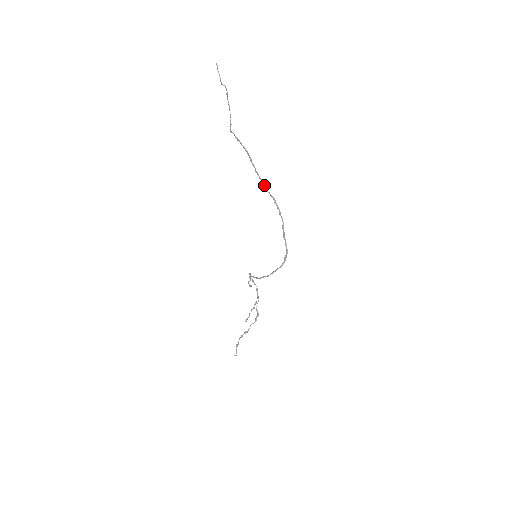
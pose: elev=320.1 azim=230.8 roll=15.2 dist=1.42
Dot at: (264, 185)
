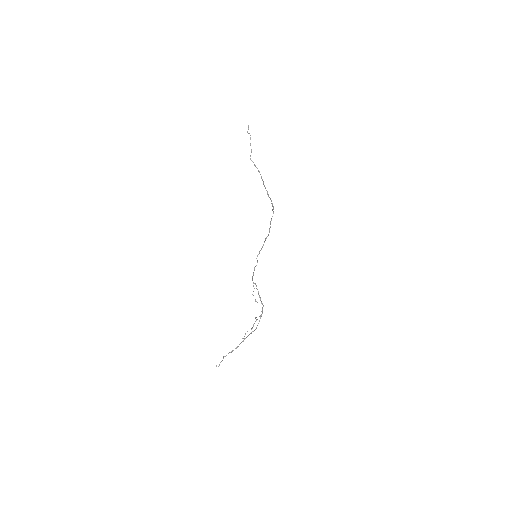
Dot at: (268, 194)
